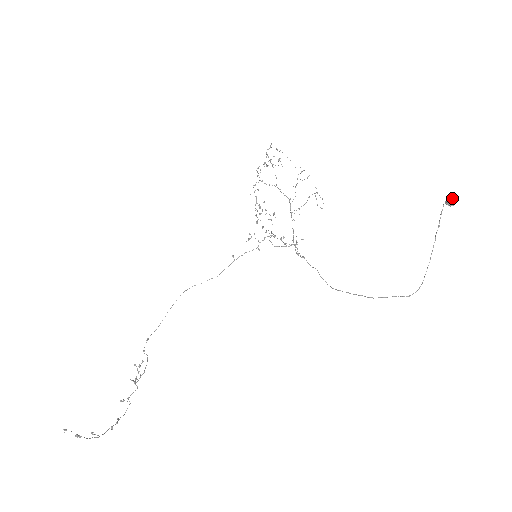
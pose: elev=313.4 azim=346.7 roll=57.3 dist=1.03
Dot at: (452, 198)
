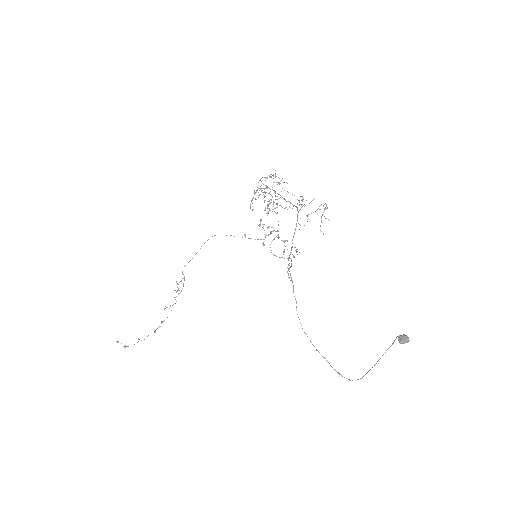
Dot at: (404, 339)
